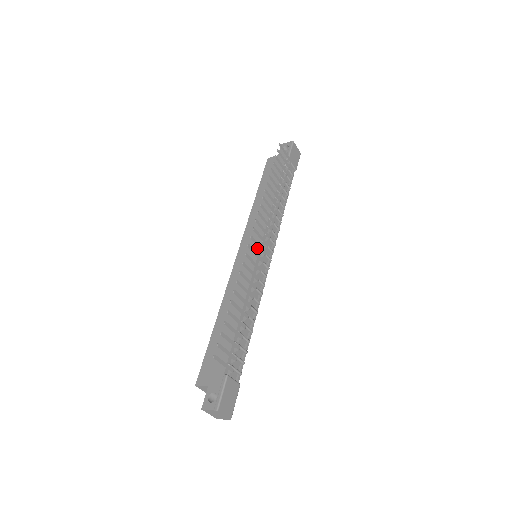
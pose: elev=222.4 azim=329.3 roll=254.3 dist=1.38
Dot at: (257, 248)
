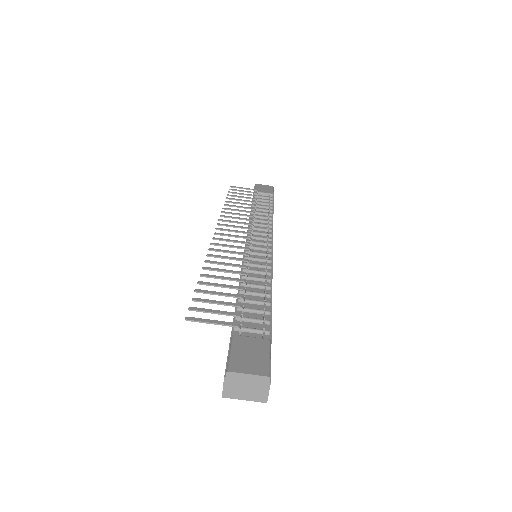
Dot at: occluded
